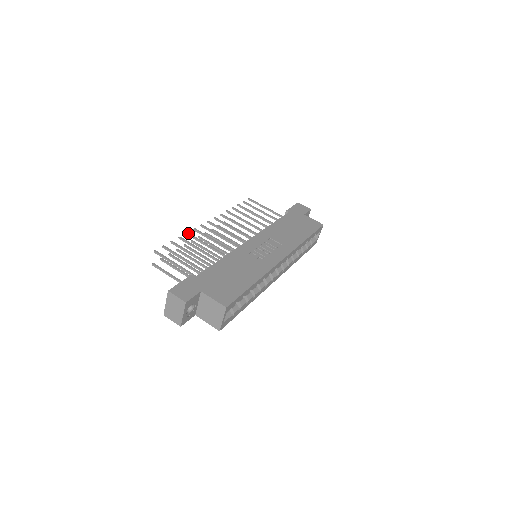
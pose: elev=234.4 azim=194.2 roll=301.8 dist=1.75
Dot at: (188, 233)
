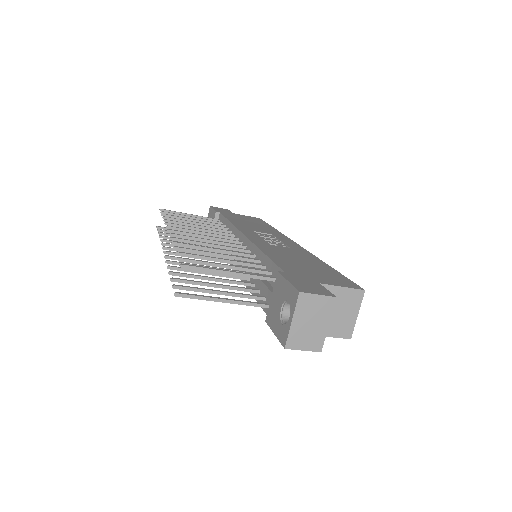
Dot at: (176, 242)
